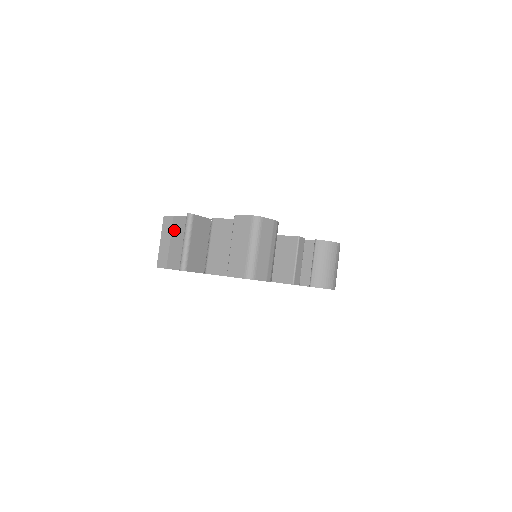
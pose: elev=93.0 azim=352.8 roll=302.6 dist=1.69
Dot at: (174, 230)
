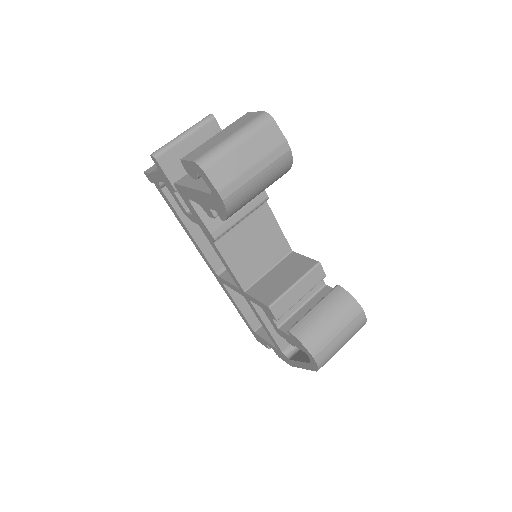
Dot at: occluded
